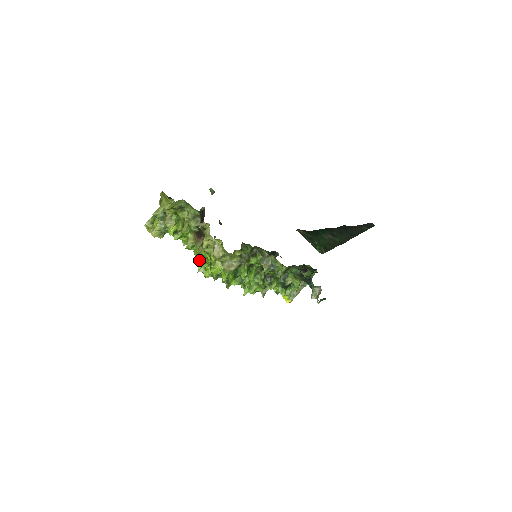
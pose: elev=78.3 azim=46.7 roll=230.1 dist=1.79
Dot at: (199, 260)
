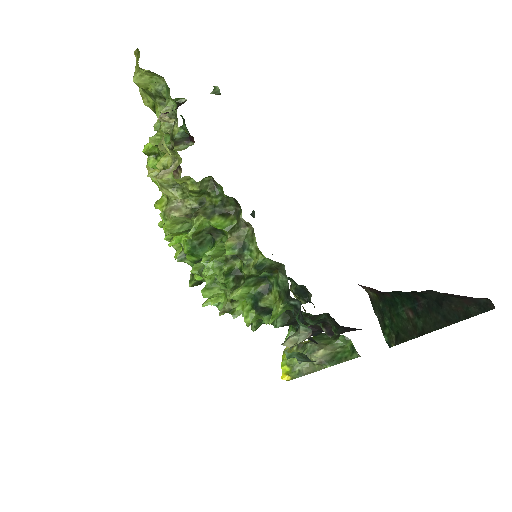
Dot at: occluded
